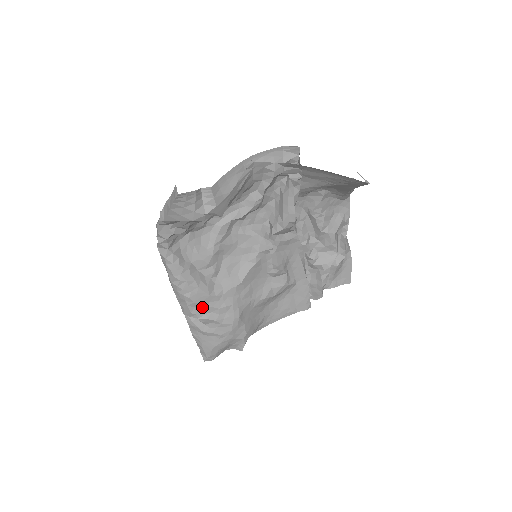
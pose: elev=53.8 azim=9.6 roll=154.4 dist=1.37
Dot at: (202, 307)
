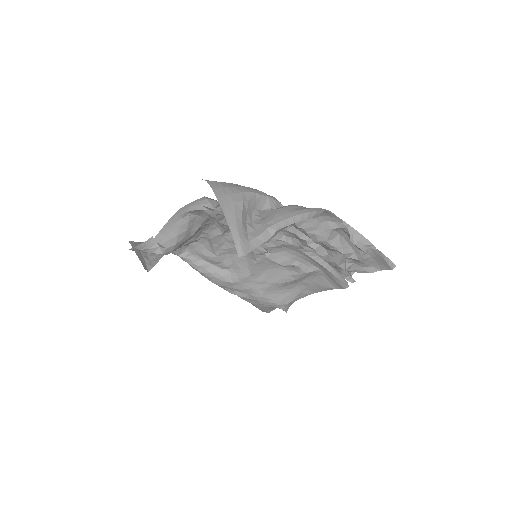
Dot at: (228, 288)
